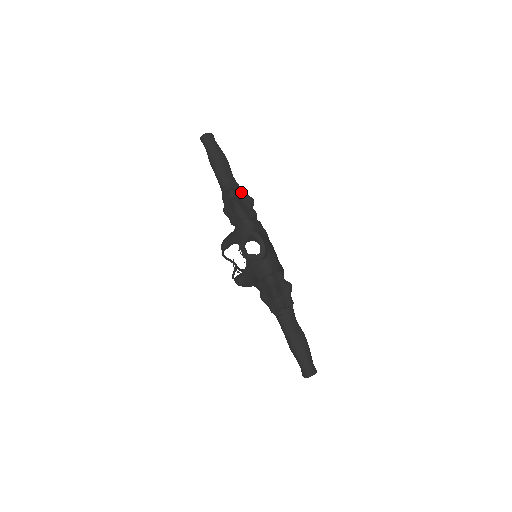
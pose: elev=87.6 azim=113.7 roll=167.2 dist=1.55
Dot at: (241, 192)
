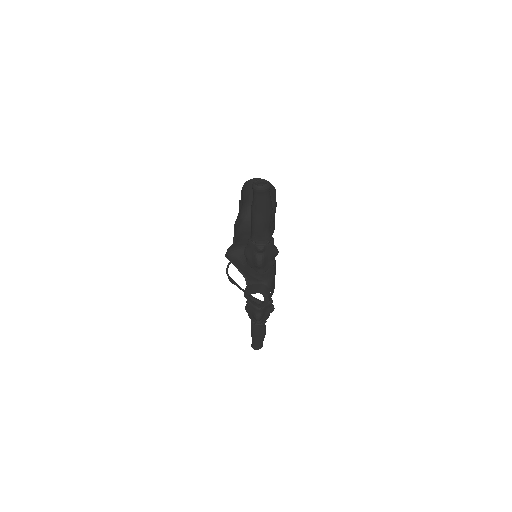
Dot at: (270, 248)
